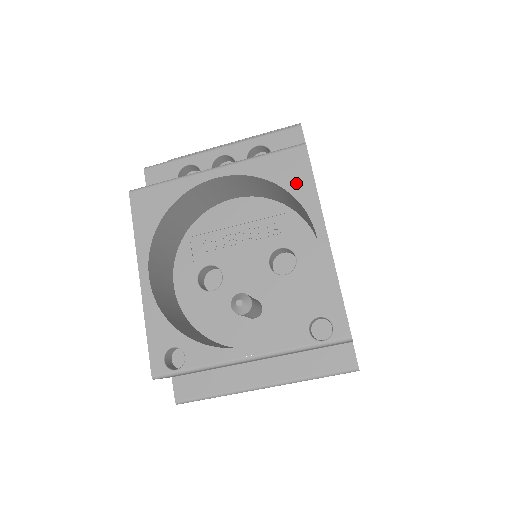
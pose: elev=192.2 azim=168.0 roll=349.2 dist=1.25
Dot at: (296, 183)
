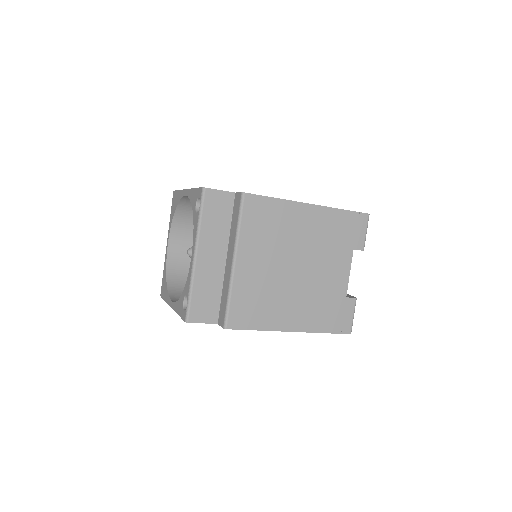
Dot at: (177, 201)
